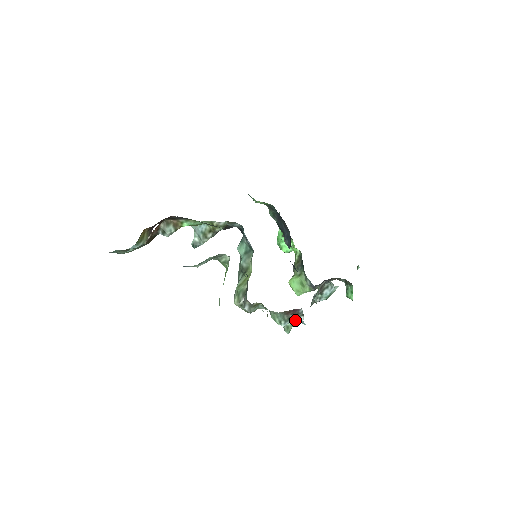
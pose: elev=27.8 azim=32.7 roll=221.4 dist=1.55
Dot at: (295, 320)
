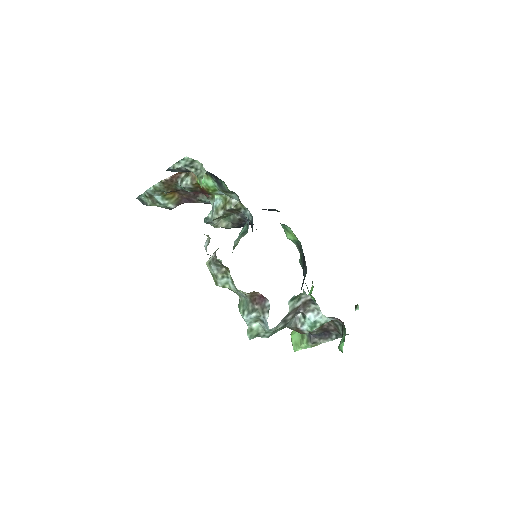
Dot at: (262, 324)
